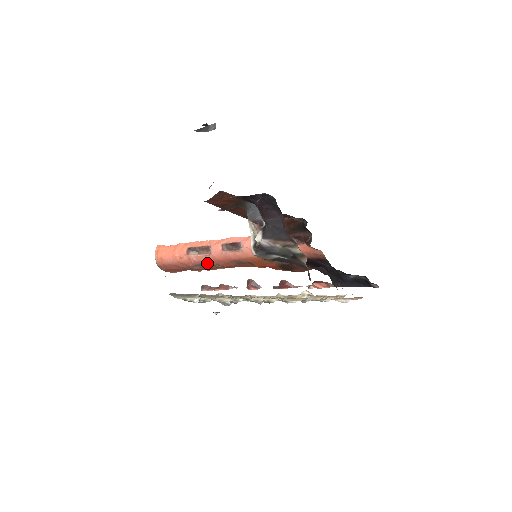
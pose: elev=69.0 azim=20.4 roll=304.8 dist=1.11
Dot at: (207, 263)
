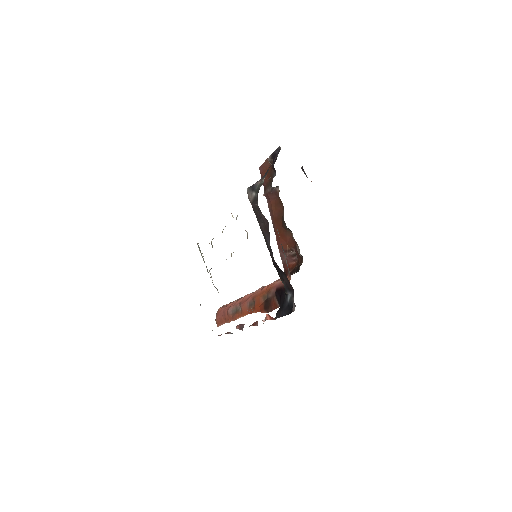
Dot at: (237, 305)
